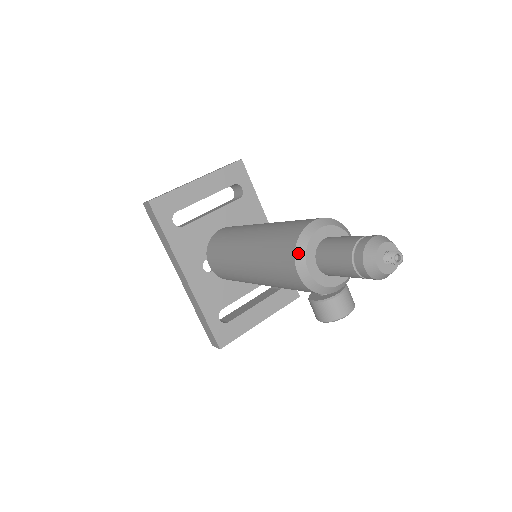
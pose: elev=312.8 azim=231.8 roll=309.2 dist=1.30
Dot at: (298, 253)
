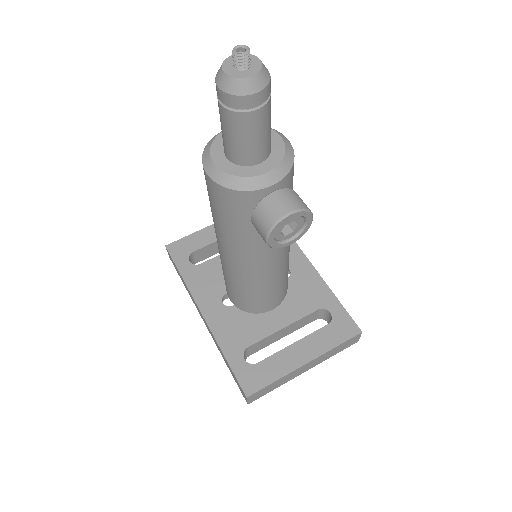
Dot at: (205, 153)
